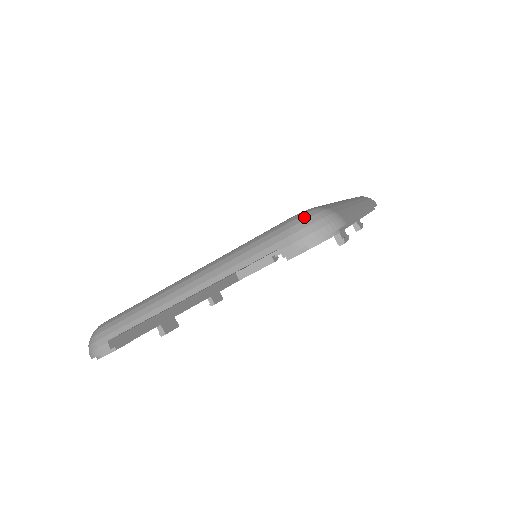
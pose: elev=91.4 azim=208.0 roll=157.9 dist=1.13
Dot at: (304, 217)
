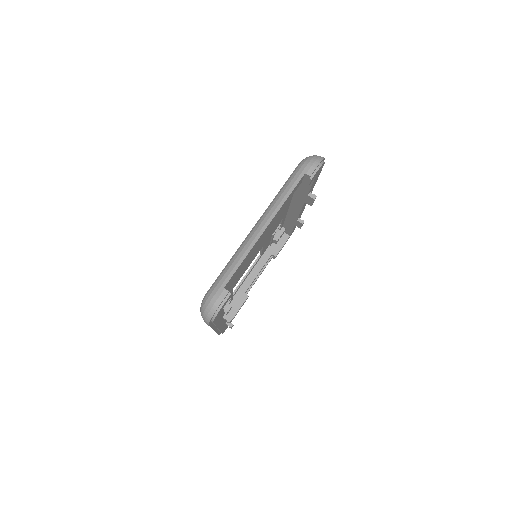
Dot at: (306, 158)
